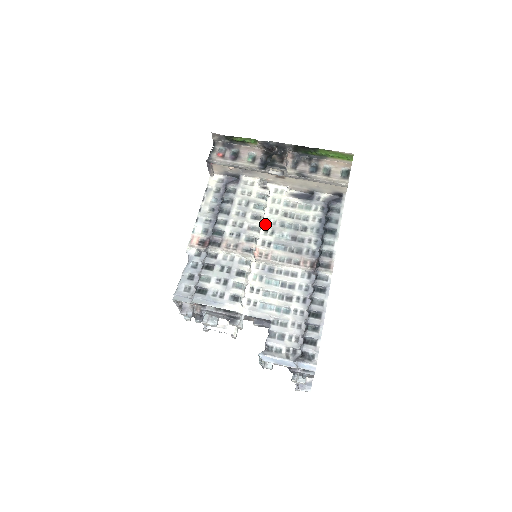
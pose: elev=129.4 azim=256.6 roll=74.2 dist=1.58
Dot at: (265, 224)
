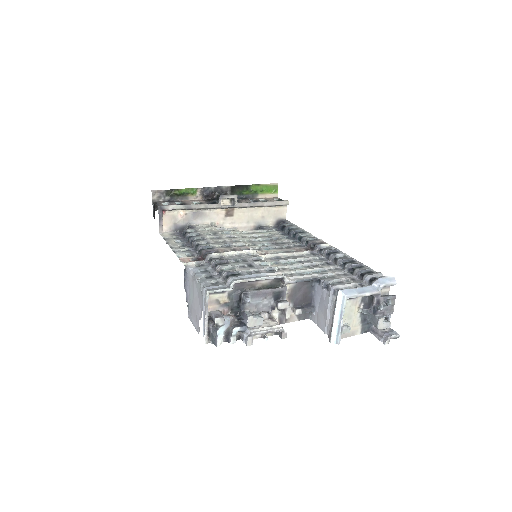
Dot at: occluded
